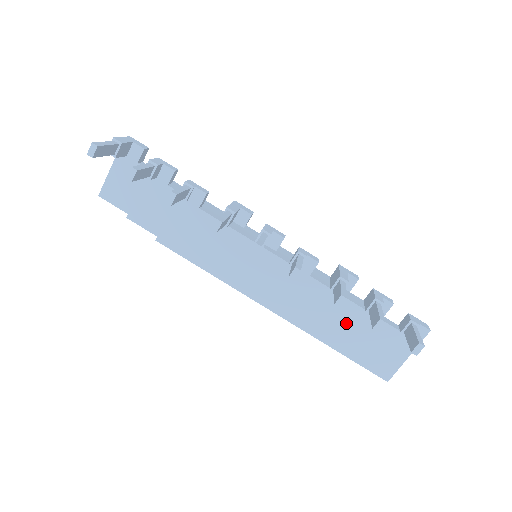
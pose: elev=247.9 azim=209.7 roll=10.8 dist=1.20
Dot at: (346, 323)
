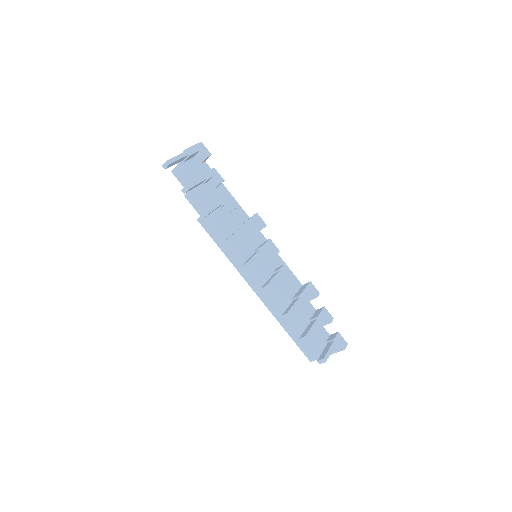
Dot at: (296, 320)
